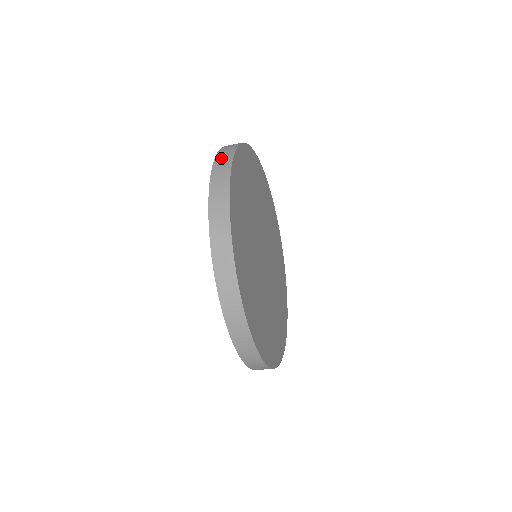
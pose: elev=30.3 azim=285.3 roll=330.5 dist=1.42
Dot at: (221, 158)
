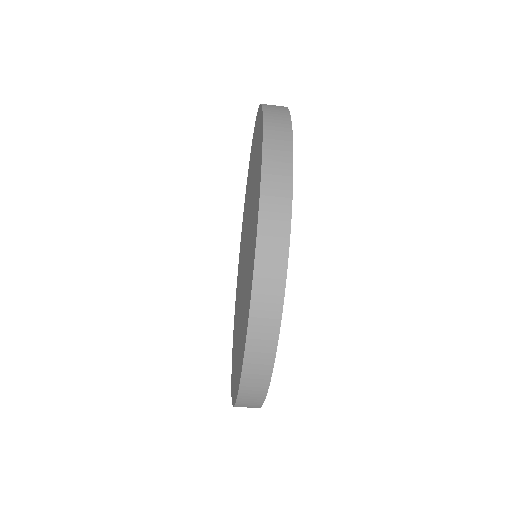
Dot at: occluded
